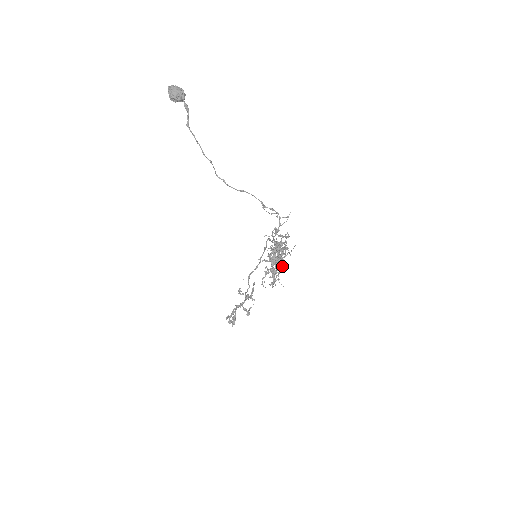
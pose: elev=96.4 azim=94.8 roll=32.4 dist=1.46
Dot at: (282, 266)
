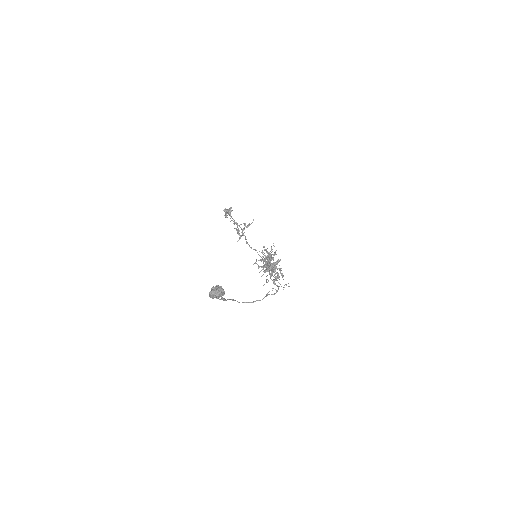
Dot at: occluded
